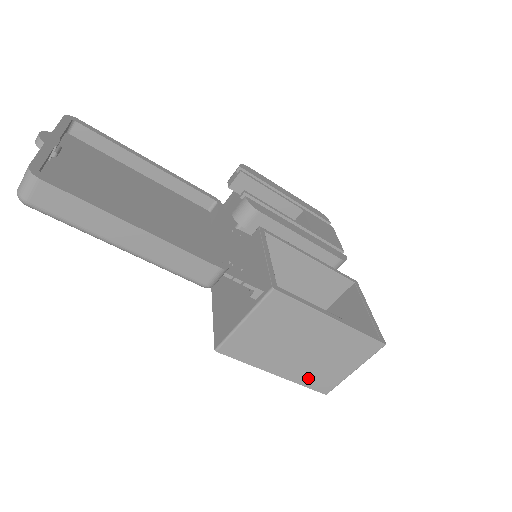
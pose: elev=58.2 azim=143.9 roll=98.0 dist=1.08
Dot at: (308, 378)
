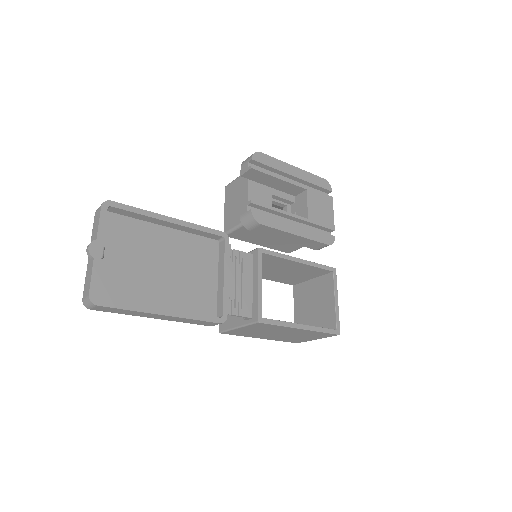
Dot at: (284, 340)
